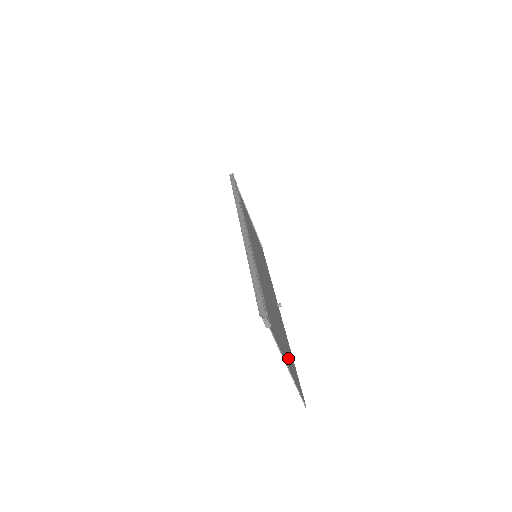
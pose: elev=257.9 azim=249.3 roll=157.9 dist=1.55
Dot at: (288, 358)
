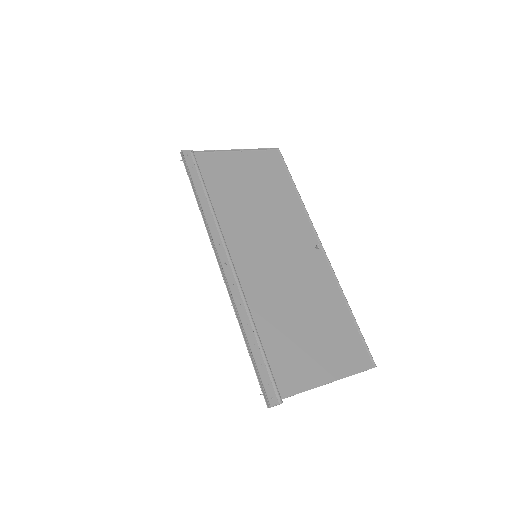
Dot at: (335, 349)
